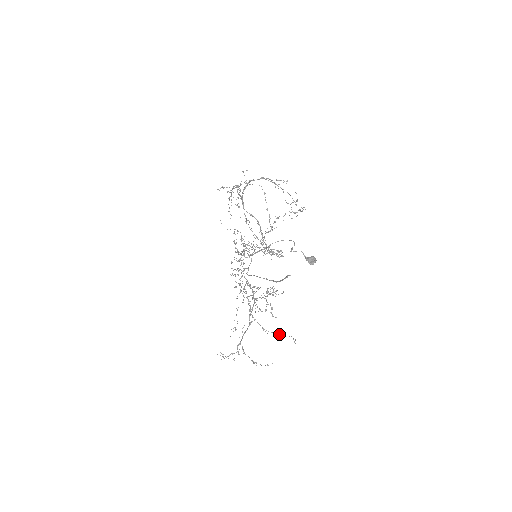
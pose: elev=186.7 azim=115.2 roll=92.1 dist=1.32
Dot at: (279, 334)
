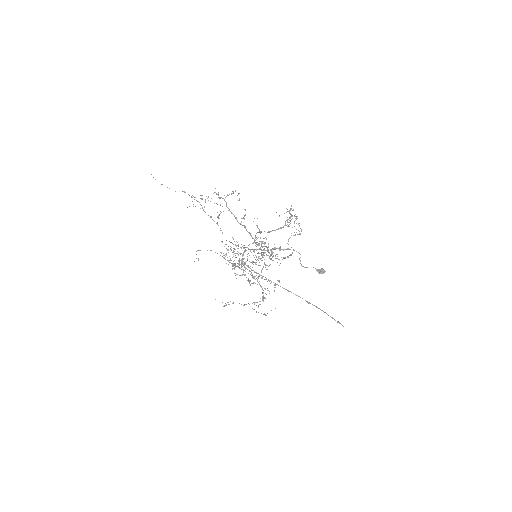
Dot at: (265, 279)
